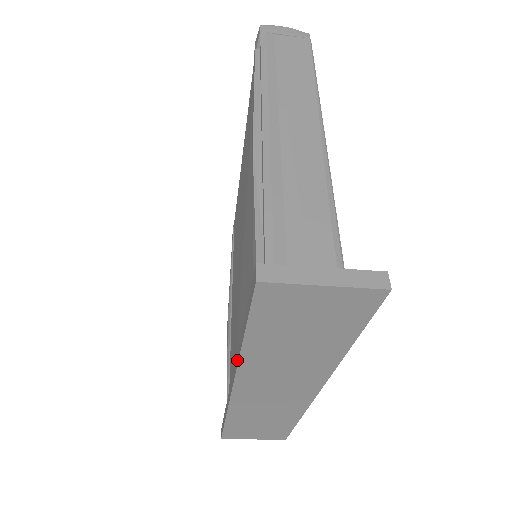
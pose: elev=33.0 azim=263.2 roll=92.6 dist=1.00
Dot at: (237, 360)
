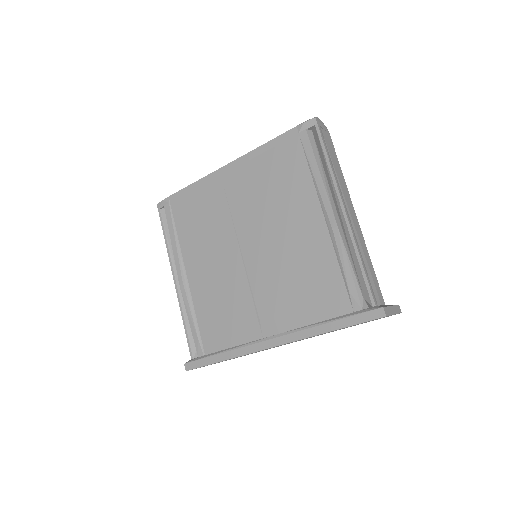
Dot at: (304, 336)
